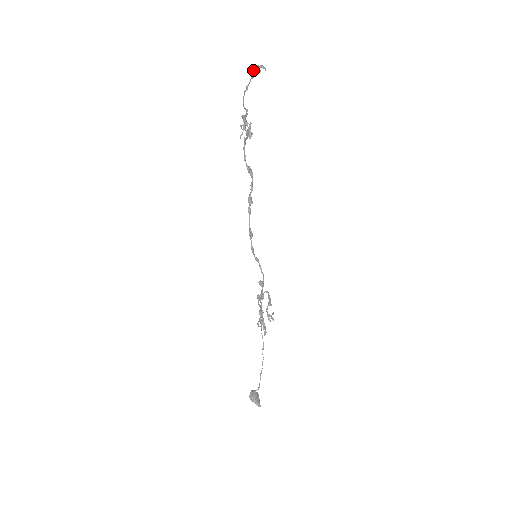
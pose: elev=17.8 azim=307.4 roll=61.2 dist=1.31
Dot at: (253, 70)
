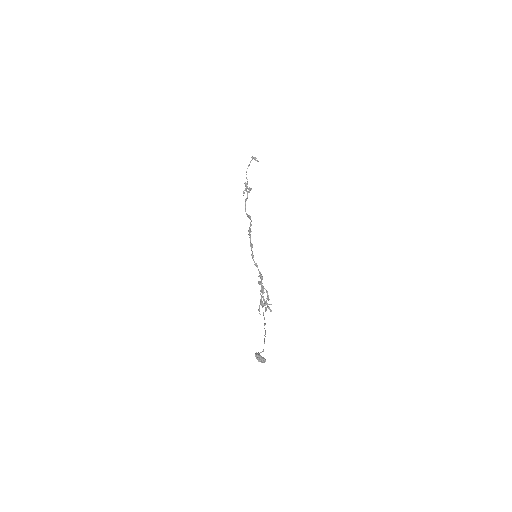
Dot at: (252, 157)
